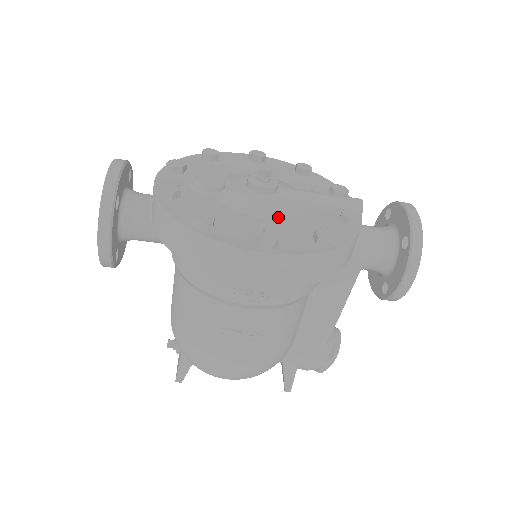
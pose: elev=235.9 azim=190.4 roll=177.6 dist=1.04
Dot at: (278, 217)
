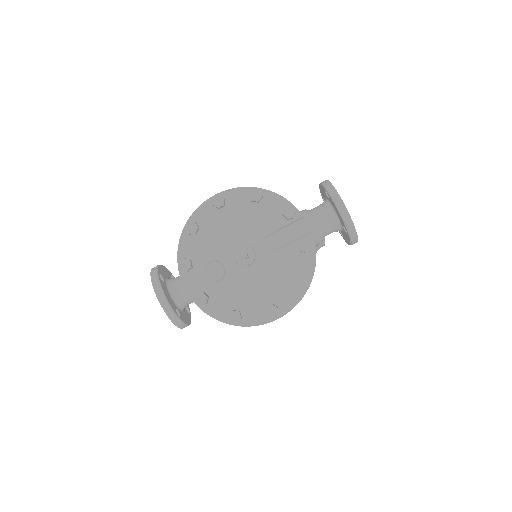
Dot at: (267, 278)
